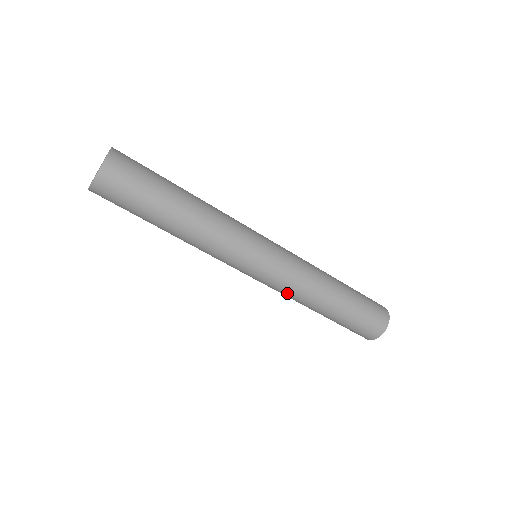
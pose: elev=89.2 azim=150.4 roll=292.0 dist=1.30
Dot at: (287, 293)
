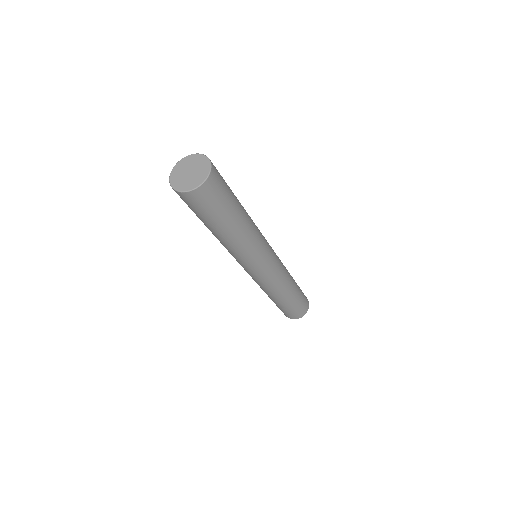
Dot at: (275, 284)
